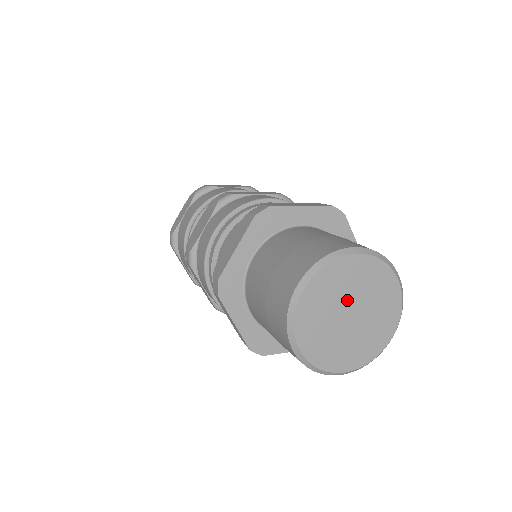
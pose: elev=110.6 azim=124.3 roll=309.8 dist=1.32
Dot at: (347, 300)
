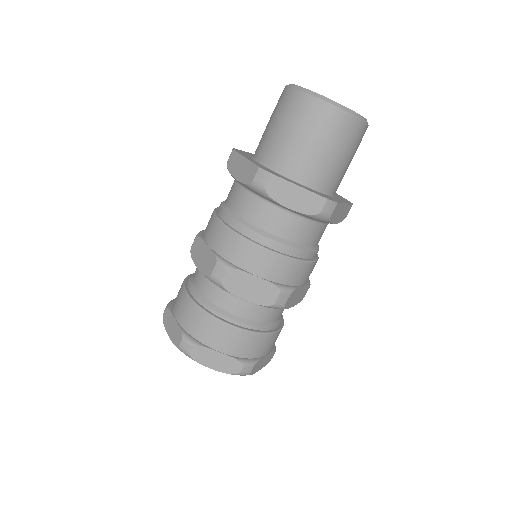
Dot at: occluded
